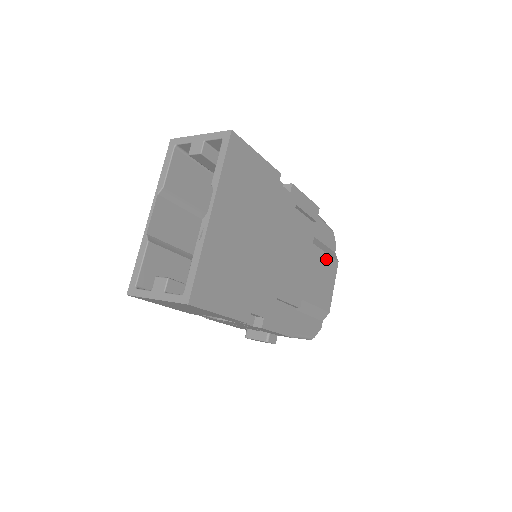
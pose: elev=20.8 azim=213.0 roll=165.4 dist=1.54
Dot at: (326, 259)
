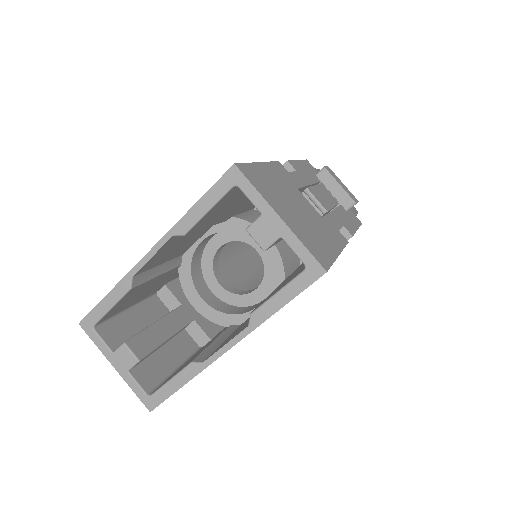
Dot at: occluded
